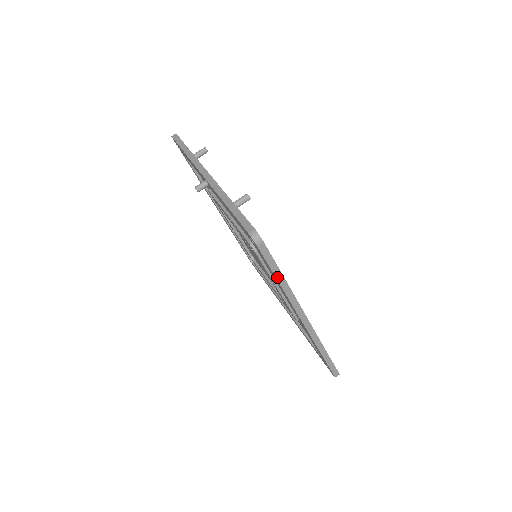
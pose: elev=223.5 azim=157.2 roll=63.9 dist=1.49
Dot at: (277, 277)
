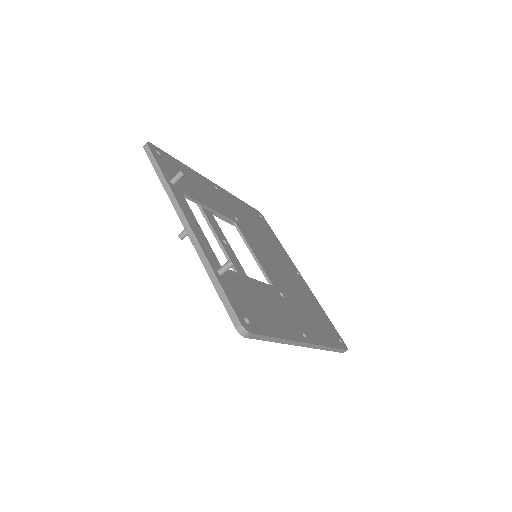
Dot at: (271, 341)
